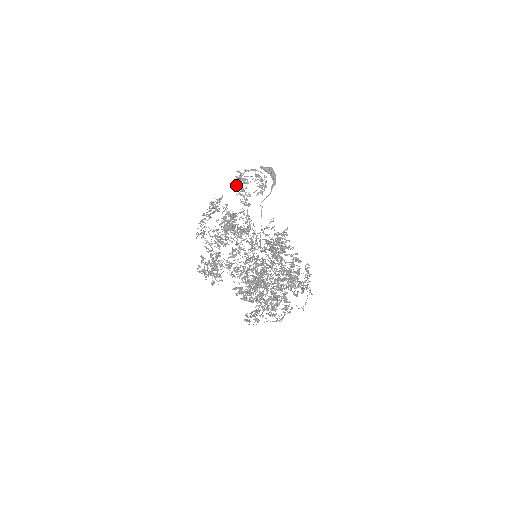
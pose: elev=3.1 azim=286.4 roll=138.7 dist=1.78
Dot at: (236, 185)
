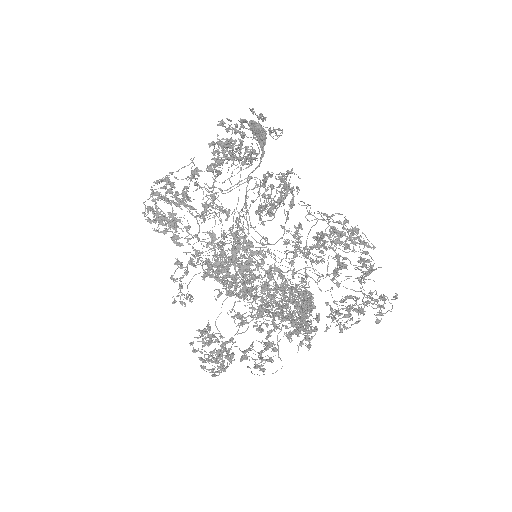
Dot at: (236, 131)
